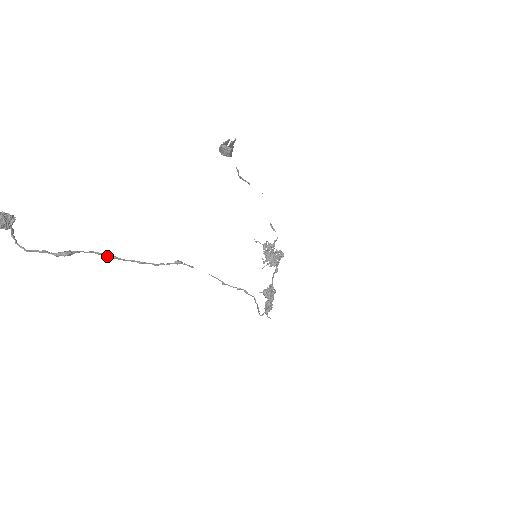
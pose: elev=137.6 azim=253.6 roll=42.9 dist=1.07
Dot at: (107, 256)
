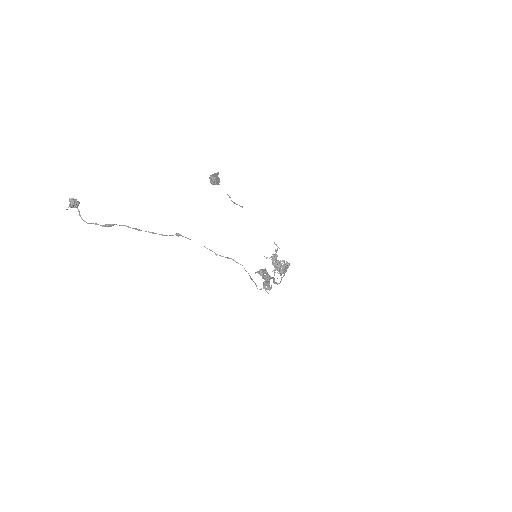
Dot at: (132, 228)
